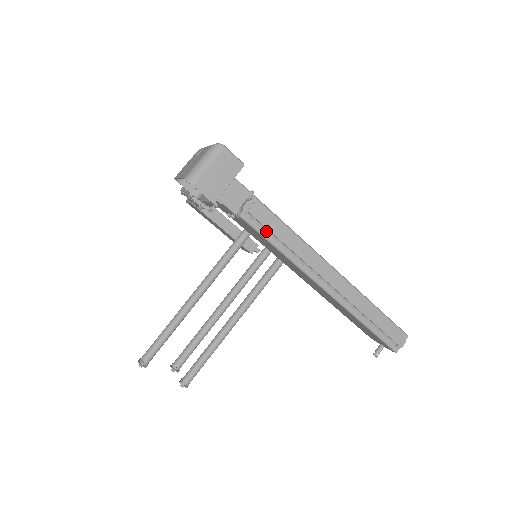
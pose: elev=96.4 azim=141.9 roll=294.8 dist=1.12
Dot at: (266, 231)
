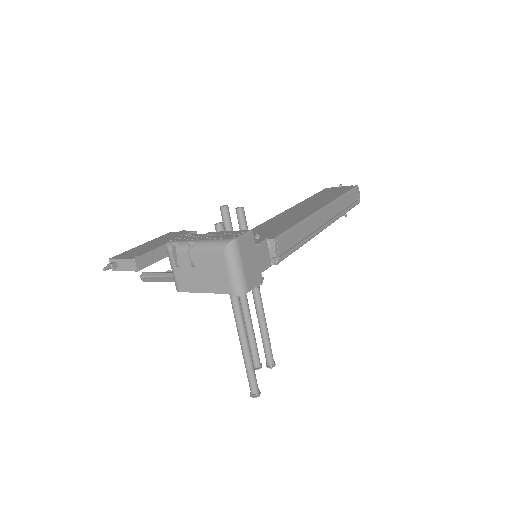
Dot at: (290, 247)
